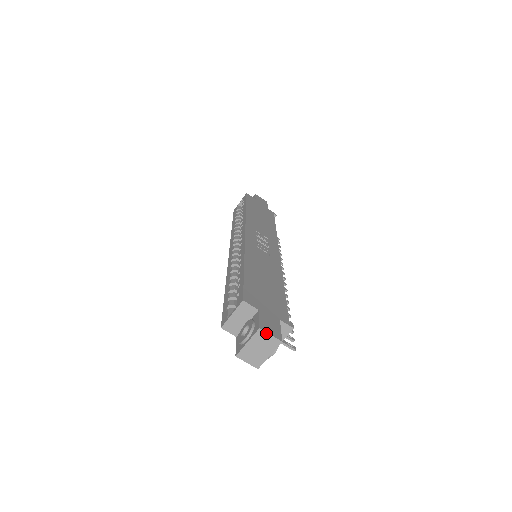
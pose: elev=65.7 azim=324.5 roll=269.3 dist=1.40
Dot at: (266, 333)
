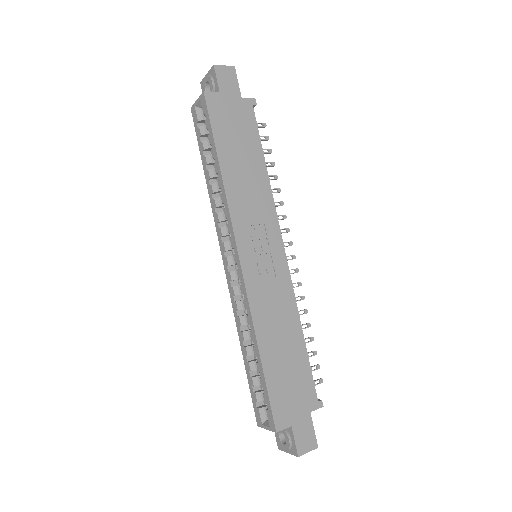
Dot at: occluded
